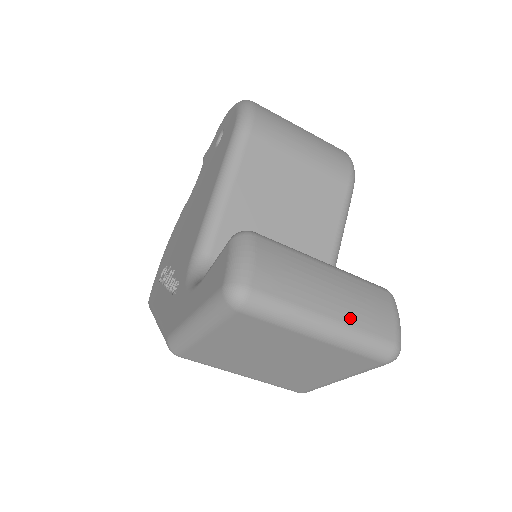
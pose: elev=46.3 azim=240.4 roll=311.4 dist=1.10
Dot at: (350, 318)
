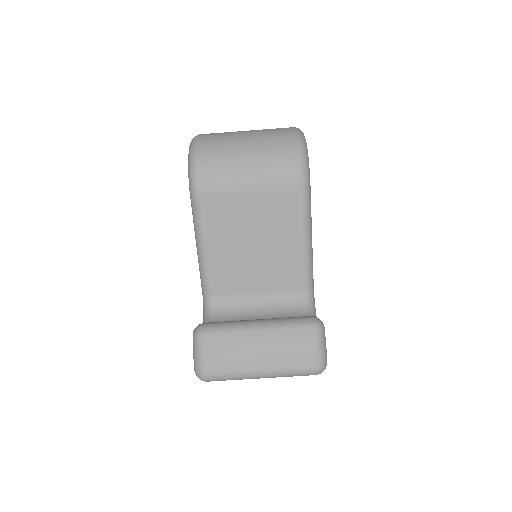
Dot at: (277, 365)
